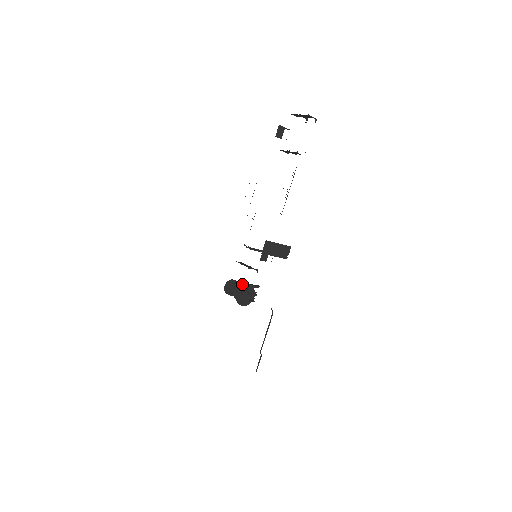
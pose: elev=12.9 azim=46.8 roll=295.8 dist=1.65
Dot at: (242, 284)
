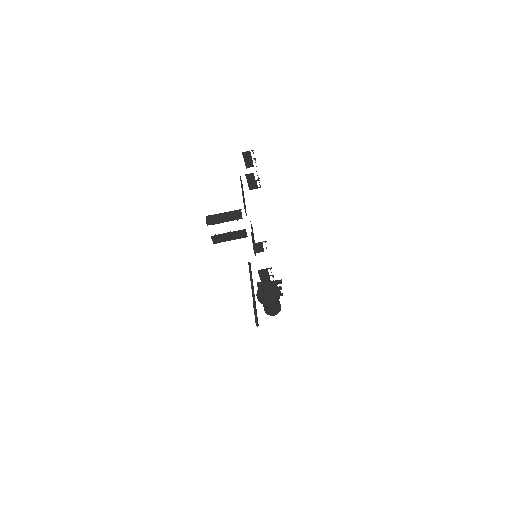
Dot at: occluded
